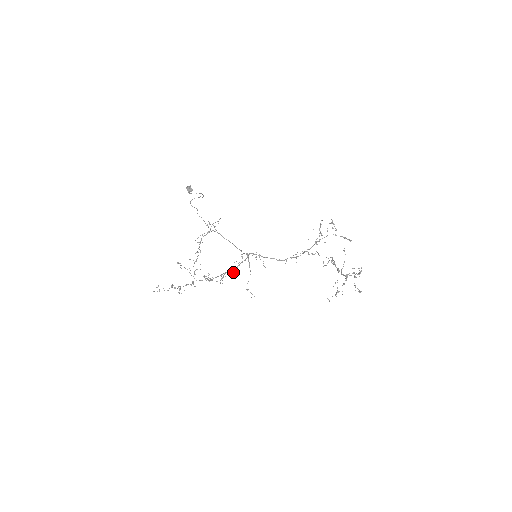
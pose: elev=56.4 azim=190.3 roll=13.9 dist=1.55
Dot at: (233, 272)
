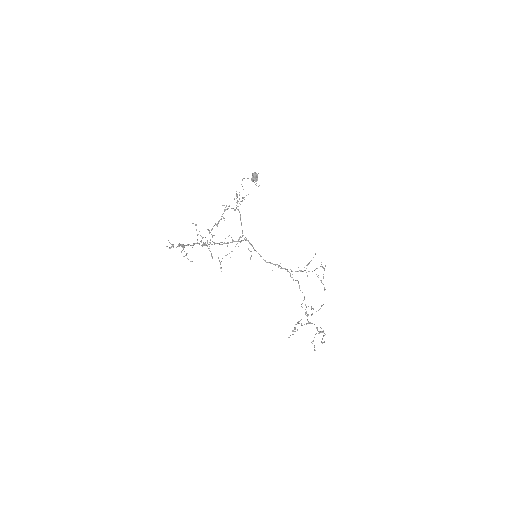
Dot at: occluded
